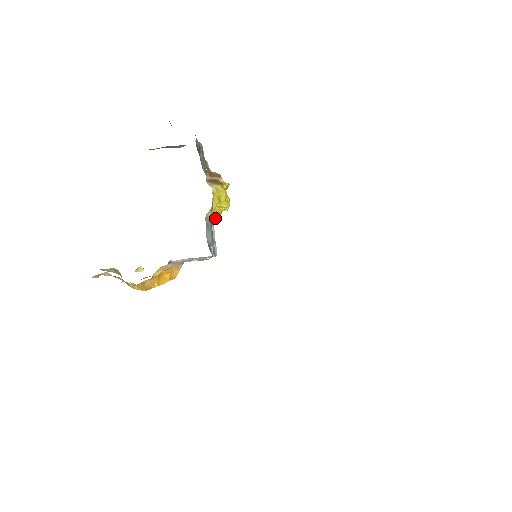
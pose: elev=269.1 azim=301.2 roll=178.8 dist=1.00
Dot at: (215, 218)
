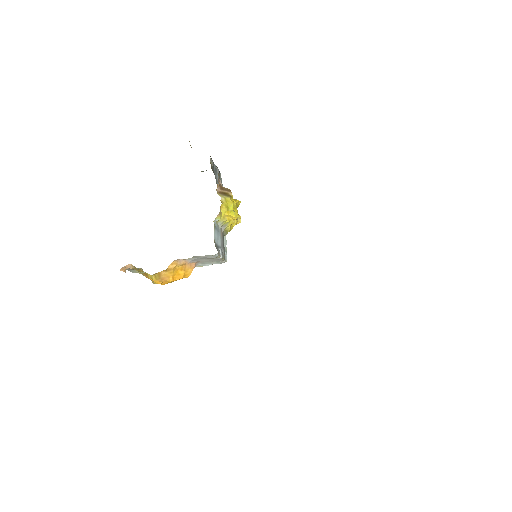
Dot at: (226, 229)
